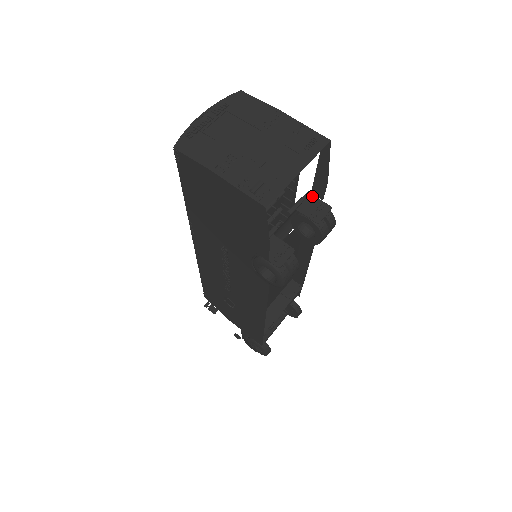
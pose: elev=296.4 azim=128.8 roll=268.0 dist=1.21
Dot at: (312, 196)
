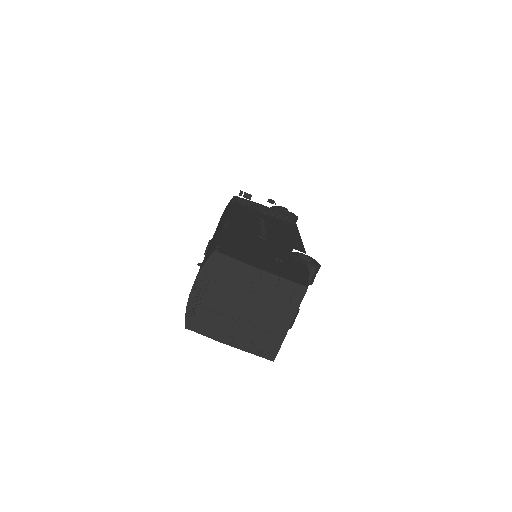
Dot at: occluded
